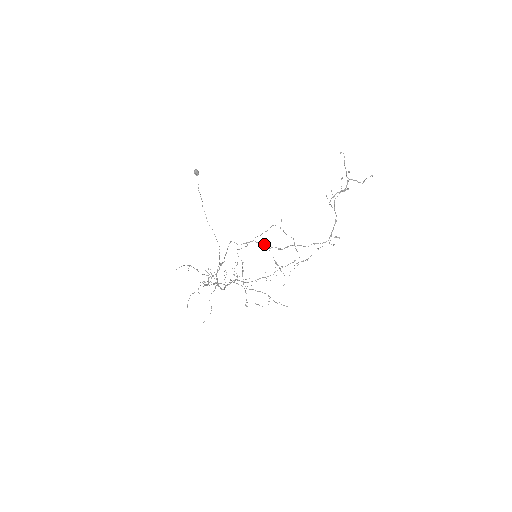
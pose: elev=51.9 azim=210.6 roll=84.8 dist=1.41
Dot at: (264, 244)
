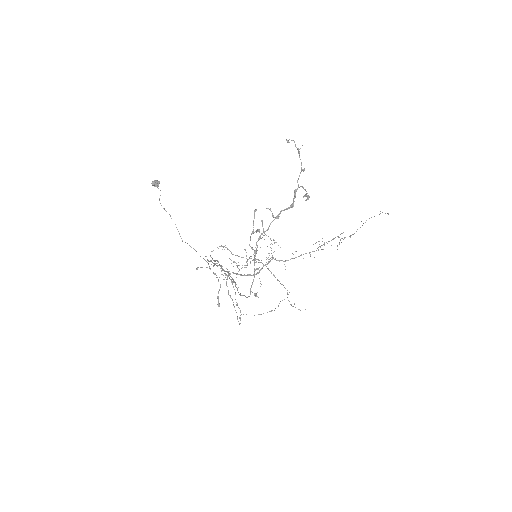
Dot at: (223, 269)
